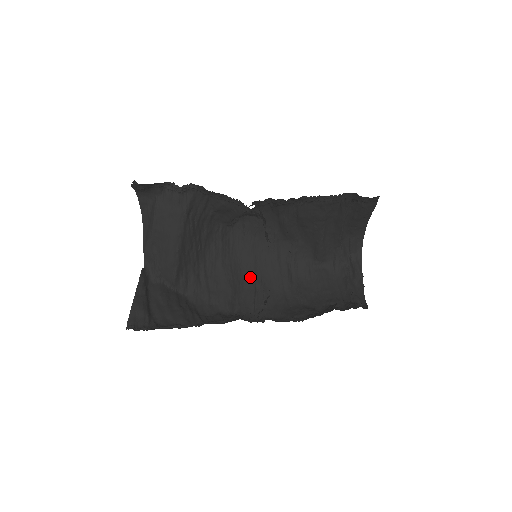
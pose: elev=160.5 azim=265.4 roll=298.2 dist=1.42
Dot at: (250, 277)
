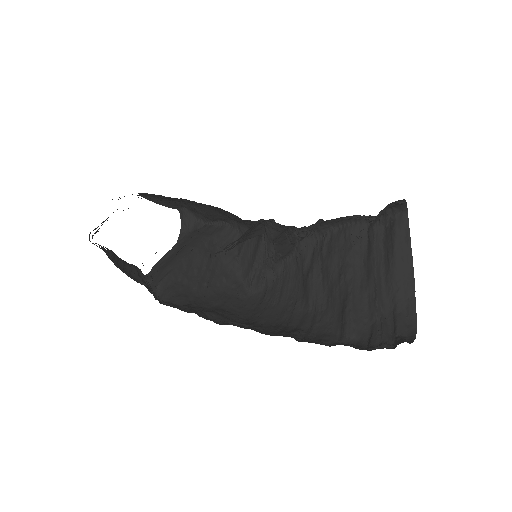
Dot at: (246, 323)
